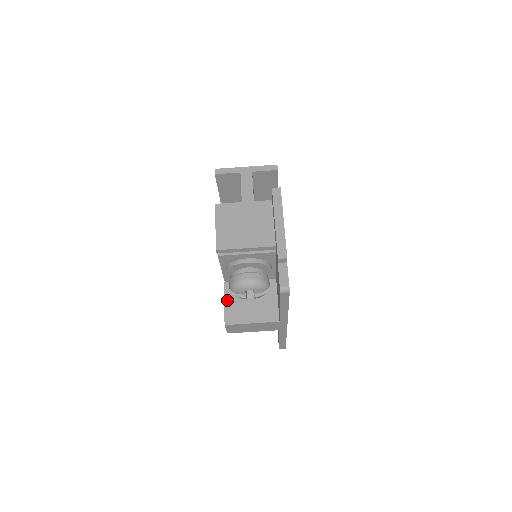
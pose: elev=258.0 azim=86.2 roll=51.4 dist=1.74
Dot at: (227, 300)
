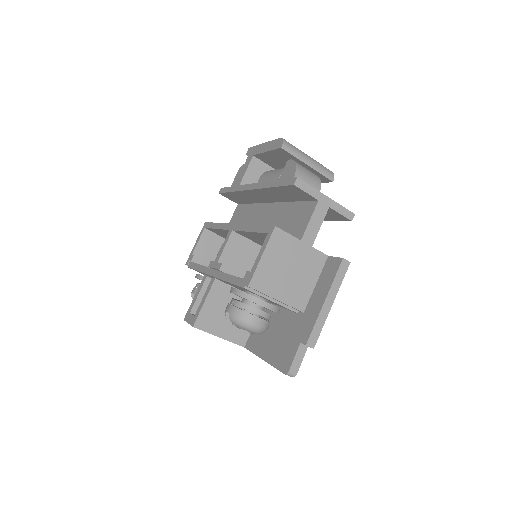
Dot at: (209, 301)
